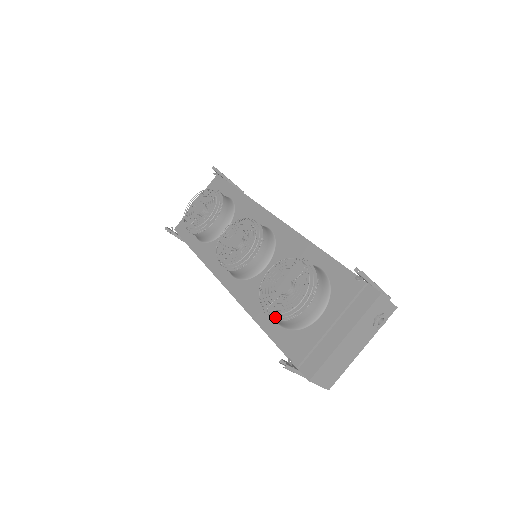
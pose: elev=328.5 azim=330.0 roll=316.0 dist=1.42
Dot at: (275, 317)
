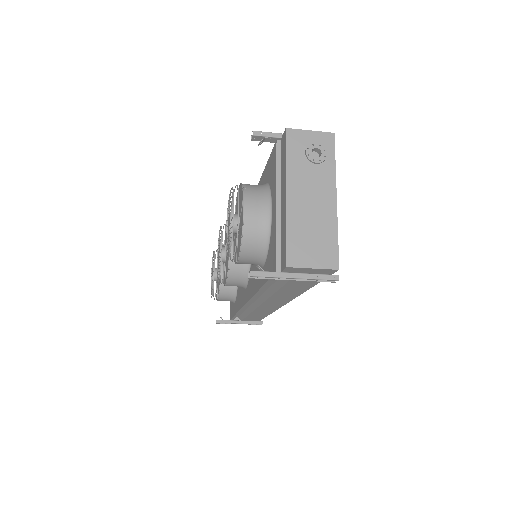
Dot at: occluded
